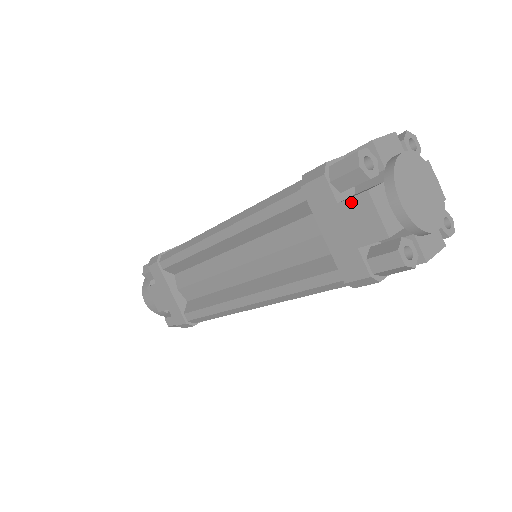
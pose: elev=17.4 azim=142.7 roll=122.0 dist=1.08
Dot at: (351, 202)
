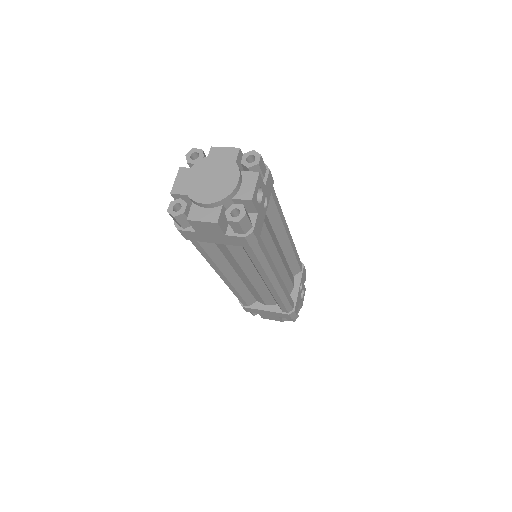
Dot at: occluded
